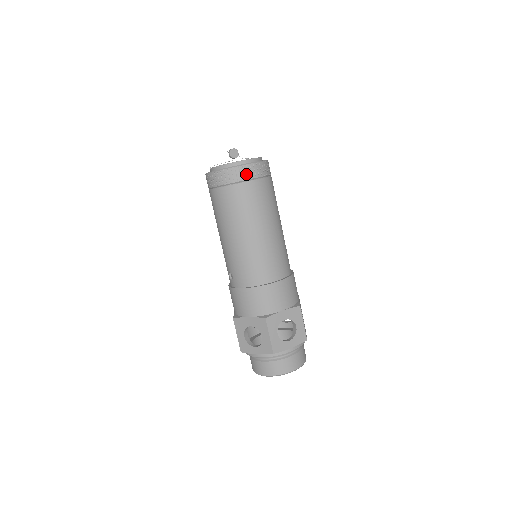
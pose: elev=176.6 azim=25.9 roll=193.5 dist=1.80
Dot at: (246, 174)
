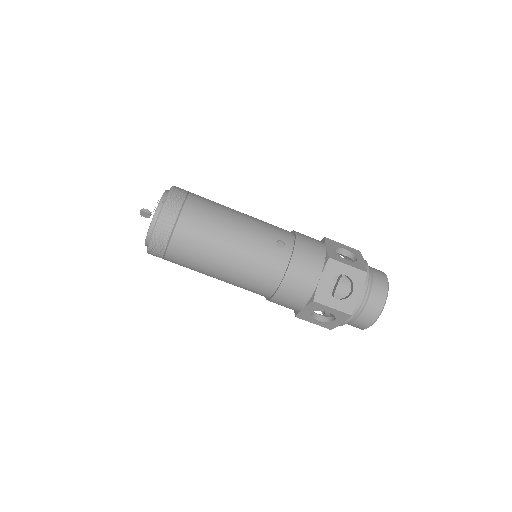
Dot at: (157, 255)
